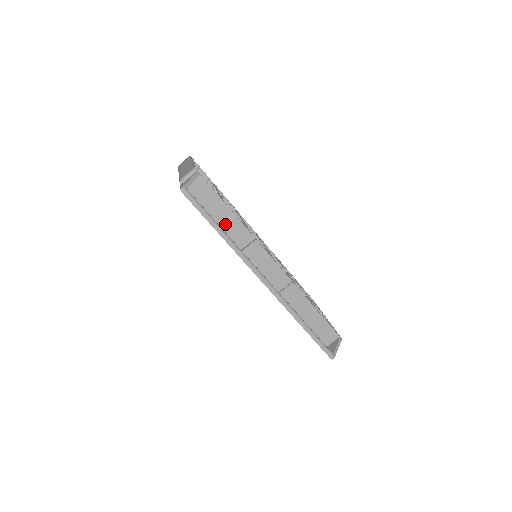
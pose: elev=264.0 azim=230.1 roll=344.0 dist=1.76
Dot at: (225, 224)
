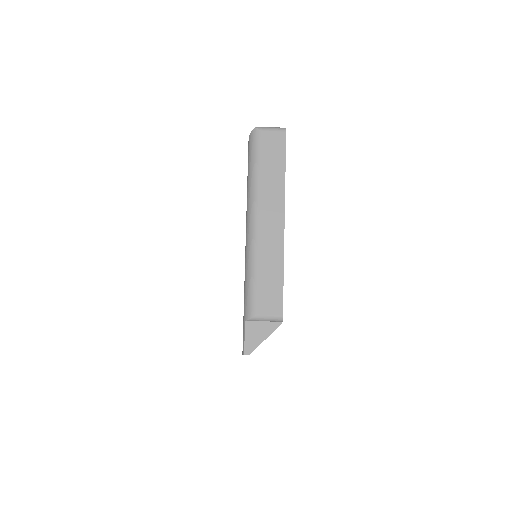
Dot at: occluded
